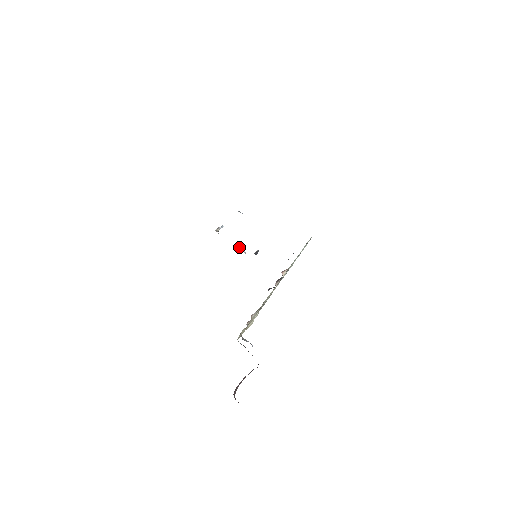
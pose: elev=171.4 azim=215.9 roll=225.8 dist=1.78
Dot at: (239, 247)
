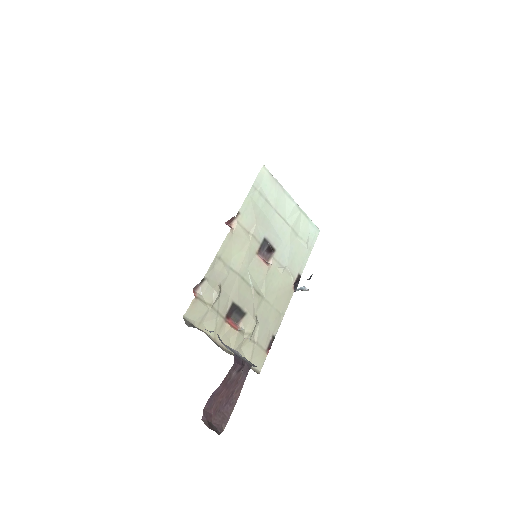
Dot at: (299, 289)
